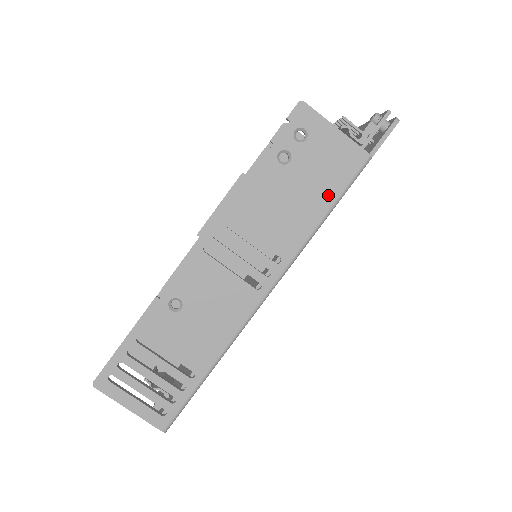
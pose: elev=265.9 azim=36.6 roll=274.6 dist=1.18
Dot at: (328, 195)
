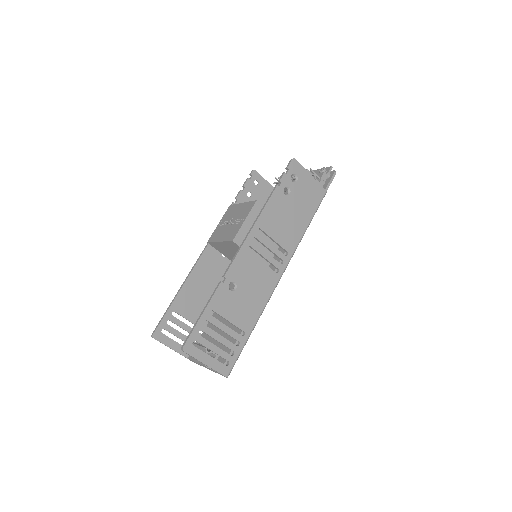
Dot at: (309, 214)
